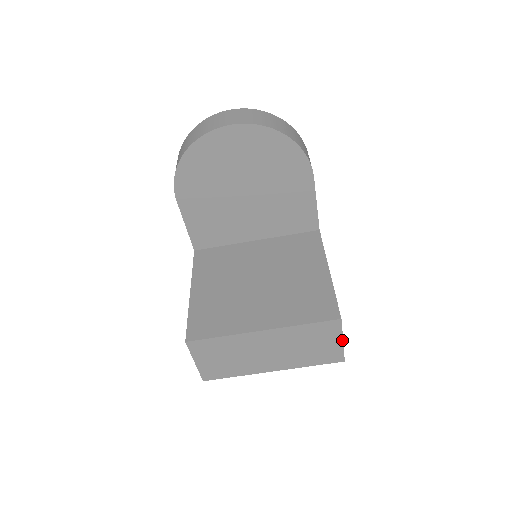
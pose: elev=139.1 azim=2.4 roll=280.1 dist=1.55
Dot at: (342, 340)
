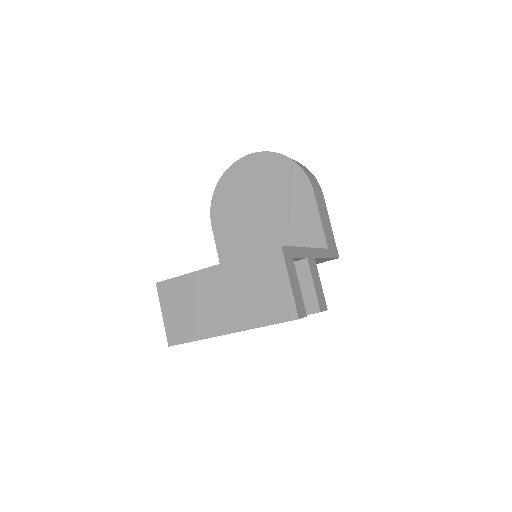
Dot at: (289, 280)
